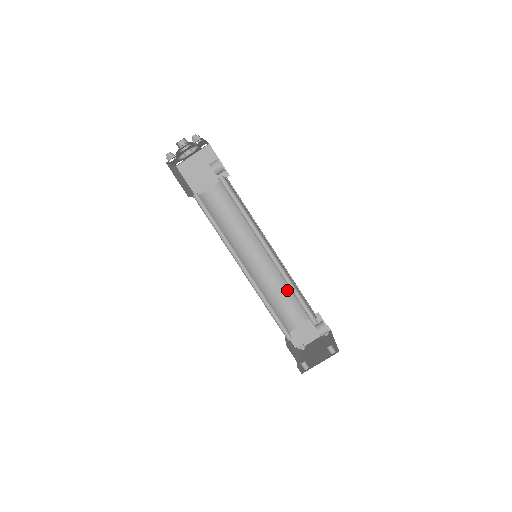
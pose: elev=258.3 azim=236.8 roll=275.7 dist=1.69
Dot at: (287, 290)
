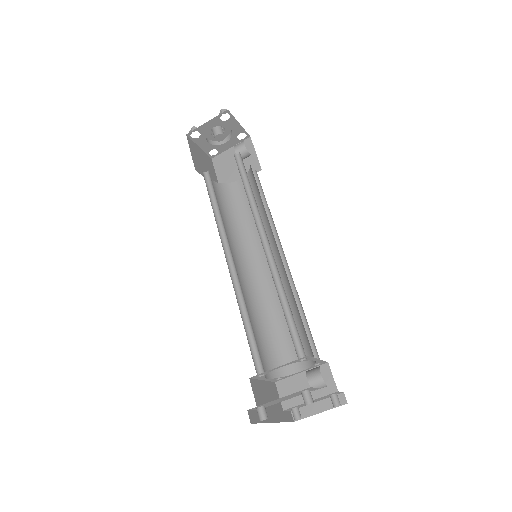
Dot at: occluded
